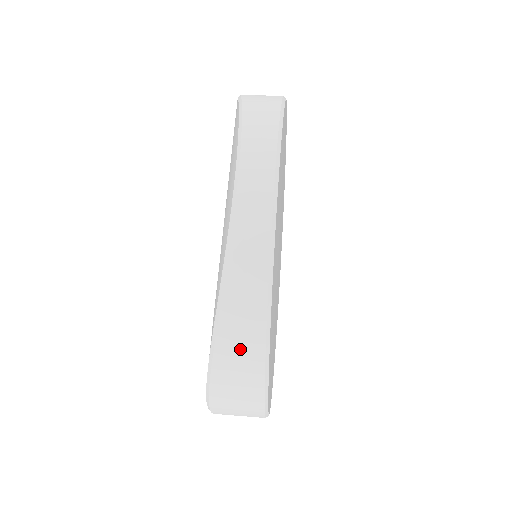
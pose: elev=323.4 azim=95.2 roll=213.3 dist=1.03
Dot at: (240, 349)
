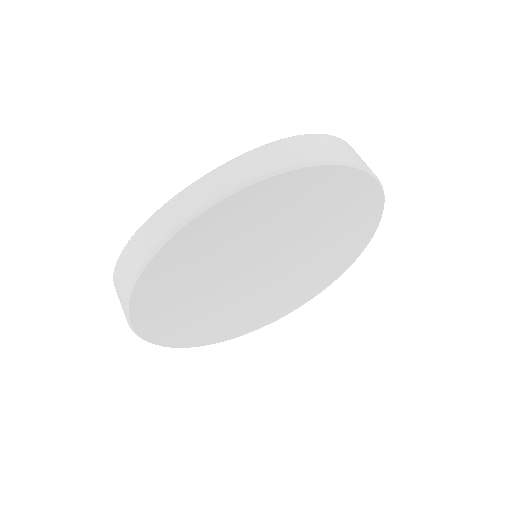
Dot at: (121, 282)
